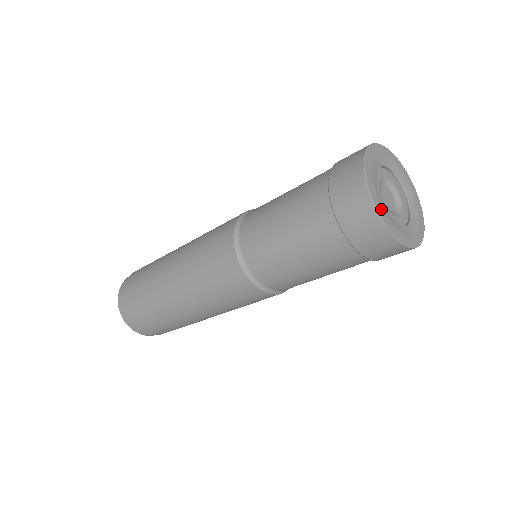
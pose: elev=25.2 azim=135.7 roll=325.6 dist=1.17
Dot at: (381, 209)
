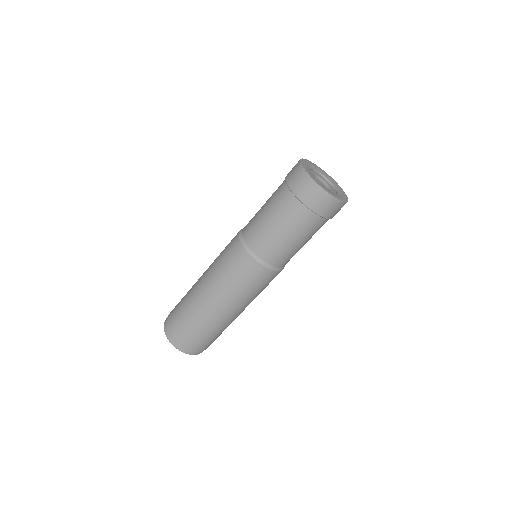
Dot at: (312, 176)
